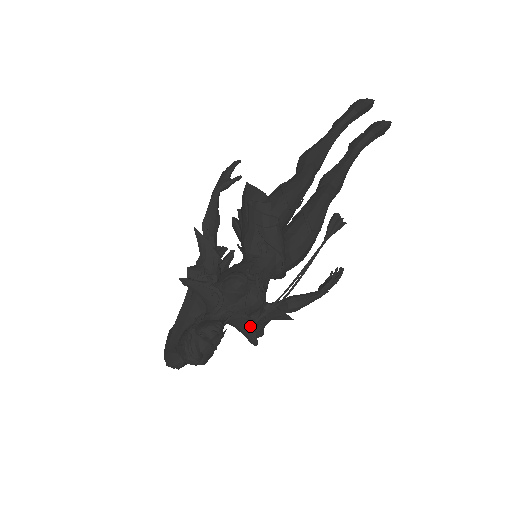
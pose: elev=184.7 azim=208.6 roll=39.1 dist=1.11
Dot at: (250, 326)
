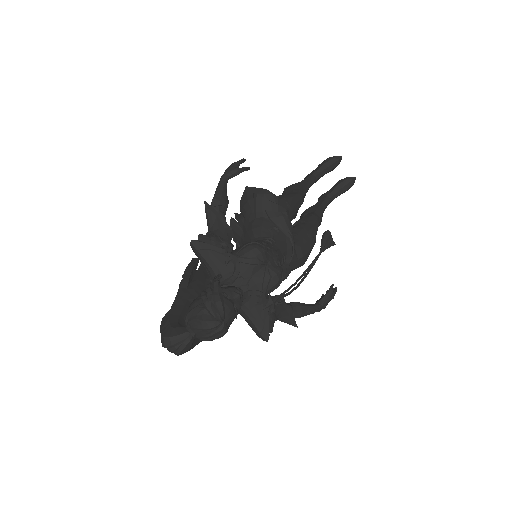
Dot at: (267, 305)
